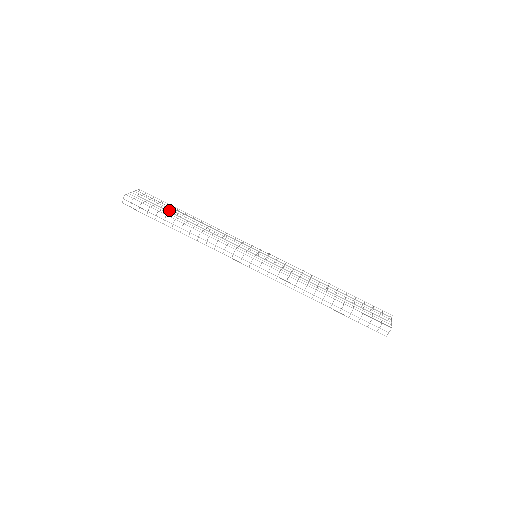
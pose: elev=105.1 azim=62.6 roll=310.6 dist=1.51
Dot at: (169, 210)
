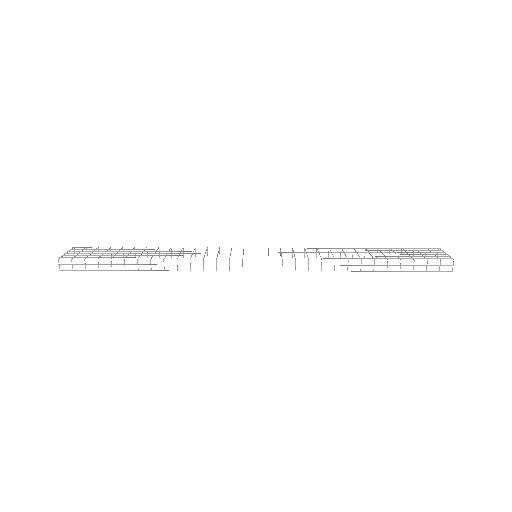
Dot at: (123, 256)
